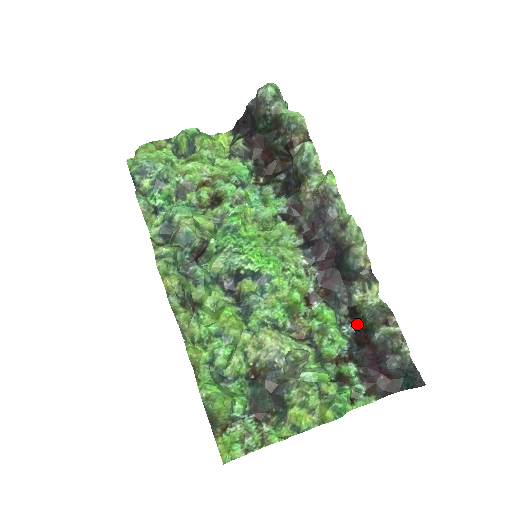
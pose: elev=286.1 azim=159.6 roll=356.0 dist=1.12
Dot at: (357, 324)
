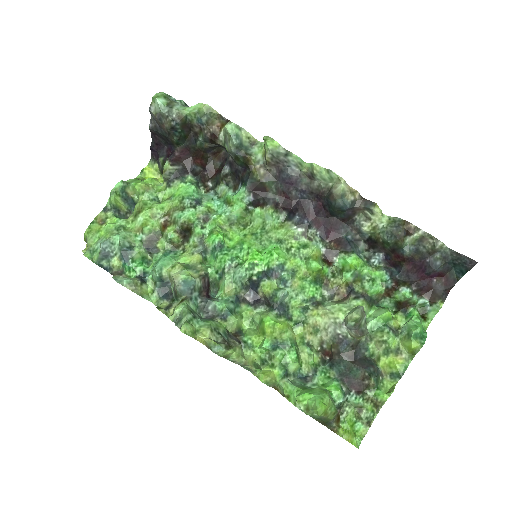
Dot at: (382, 250)
